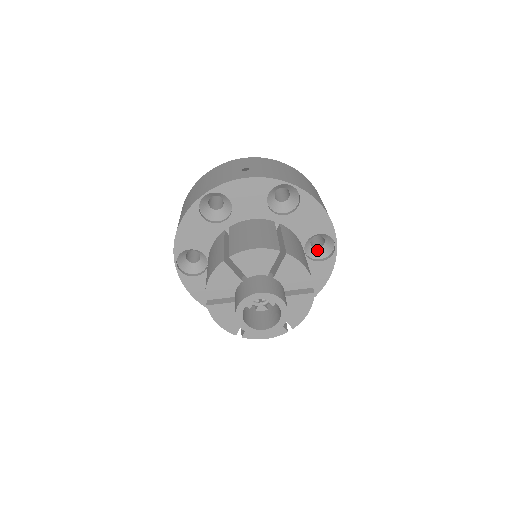
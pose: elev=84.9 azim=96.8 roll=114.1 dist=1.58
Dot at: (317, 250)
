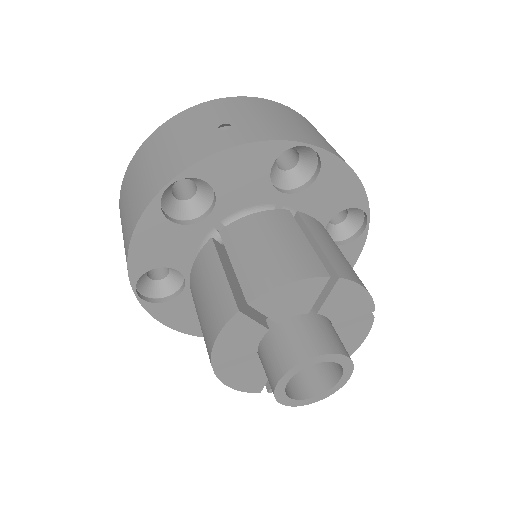
Dot at: (337, 227)
